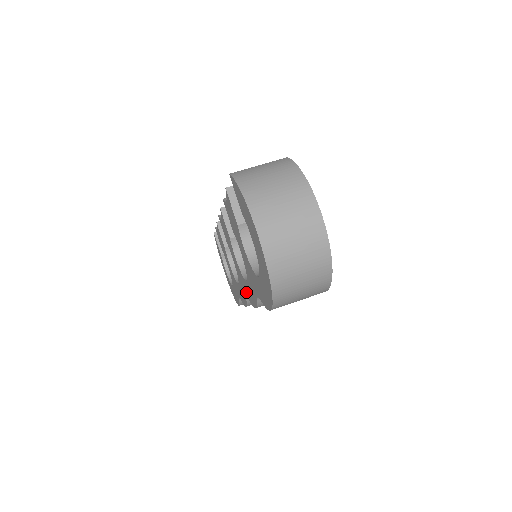
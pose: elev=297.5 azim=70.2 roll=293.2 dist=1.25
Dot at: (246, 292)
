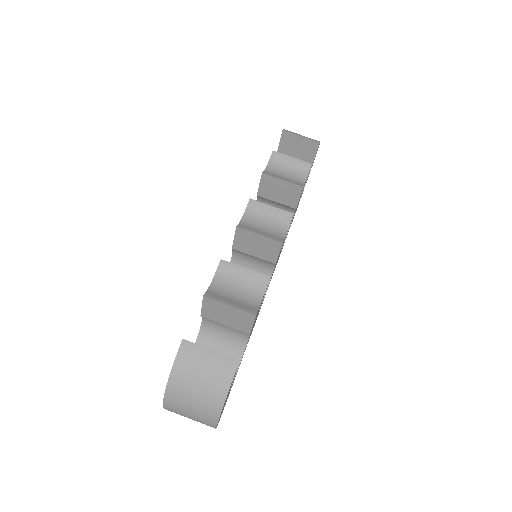
Dot at: occluded
